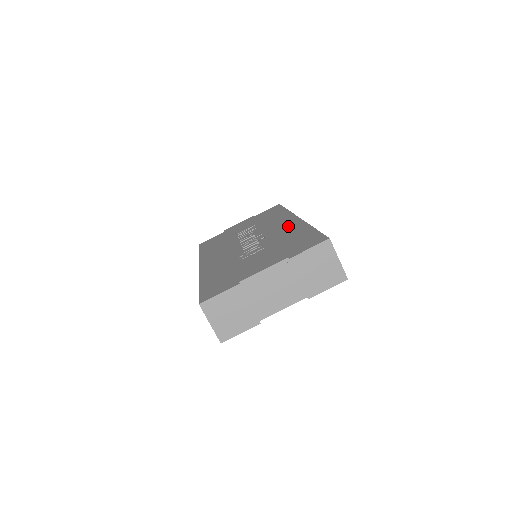
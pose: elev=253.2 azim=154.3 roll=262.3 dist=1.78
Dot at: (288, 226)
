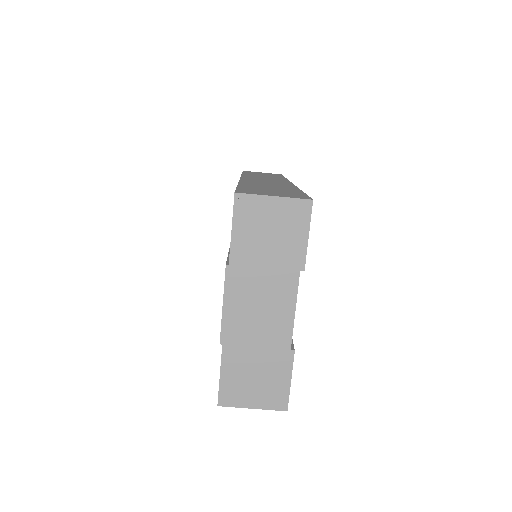
Dot at: occluded
